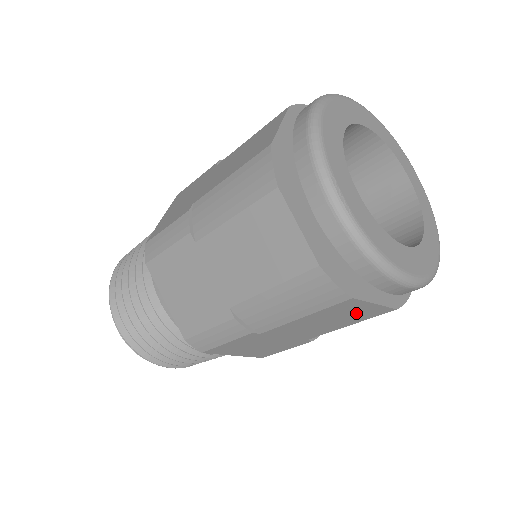
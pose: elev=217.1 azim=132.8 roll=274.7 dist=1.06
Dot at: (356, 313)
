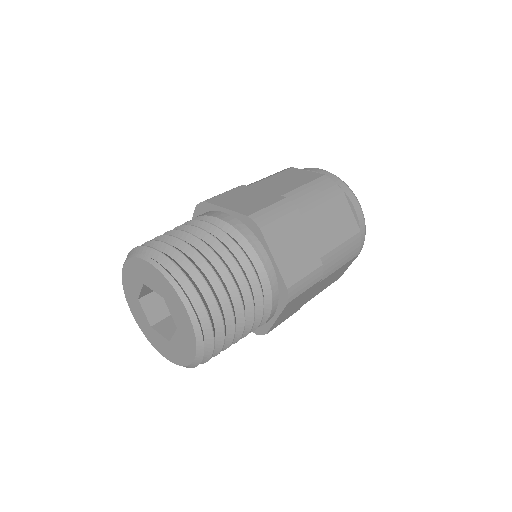
Dot at: (345, 220)
